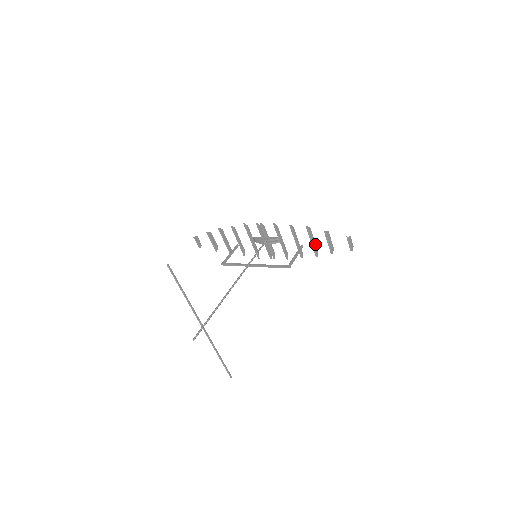
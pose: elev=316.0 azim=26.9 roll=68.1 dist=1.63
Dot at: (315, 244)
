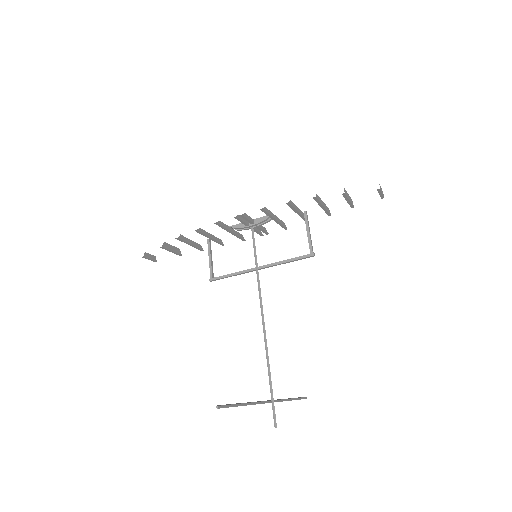
Dot at: (324, 205)
